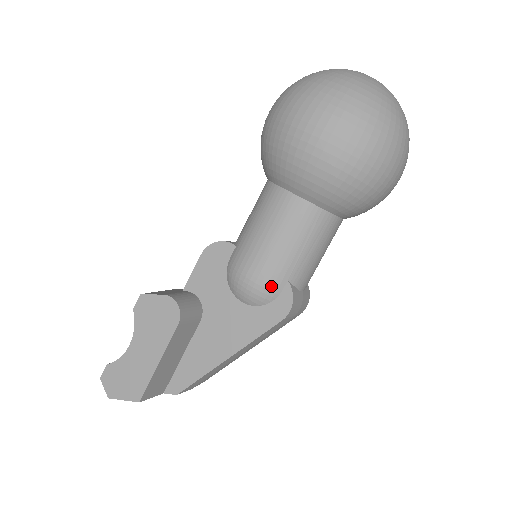
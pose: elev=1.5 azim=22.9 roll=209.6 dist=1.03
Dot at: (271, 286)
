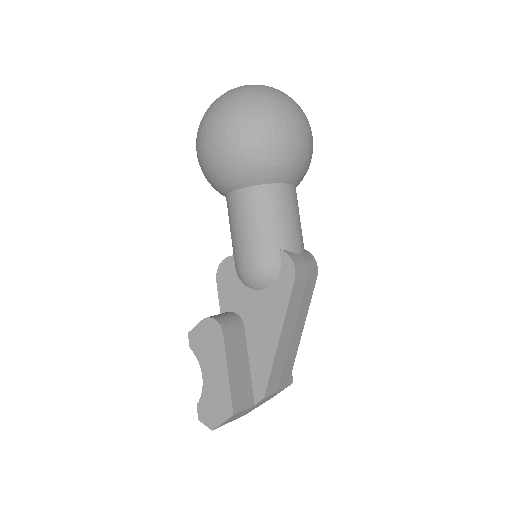
Dot at: (270, 261)
